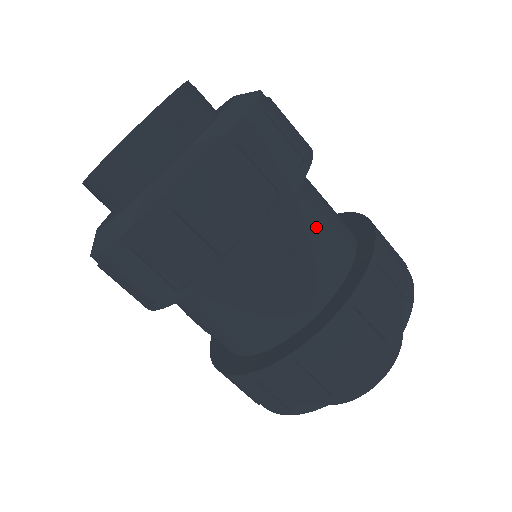
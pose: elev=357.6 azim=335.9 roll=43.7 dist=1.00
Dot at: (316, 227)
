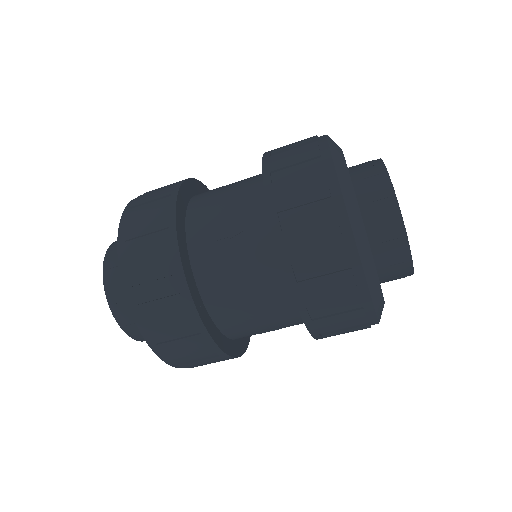
Dot at: (222, 208)
